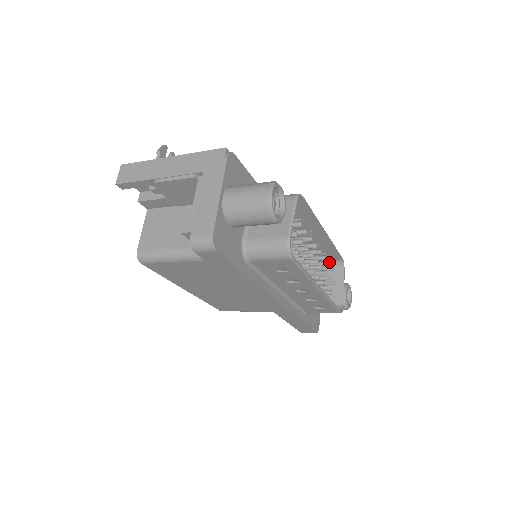
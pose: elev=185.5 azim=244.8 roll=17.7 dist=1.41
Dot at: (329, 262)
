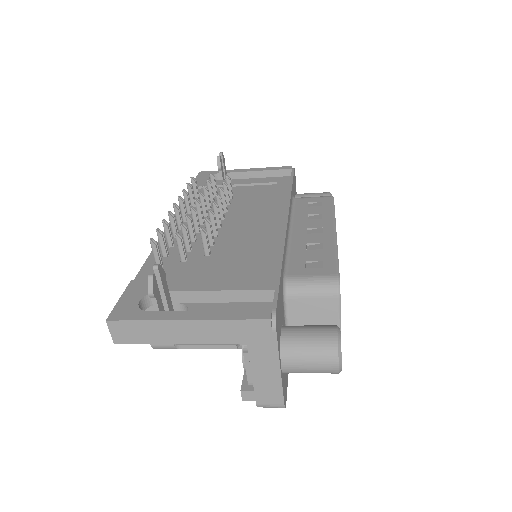
Dot at: occluded
